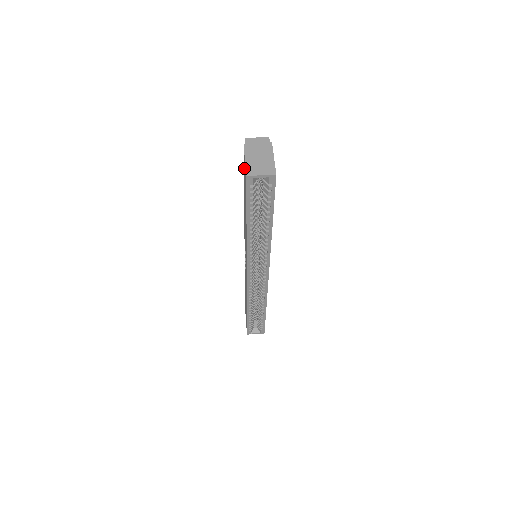
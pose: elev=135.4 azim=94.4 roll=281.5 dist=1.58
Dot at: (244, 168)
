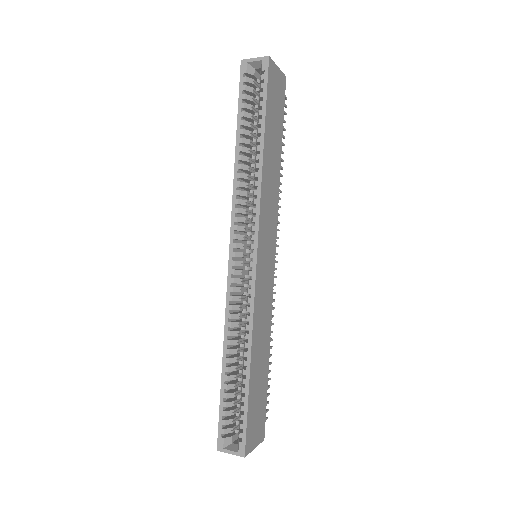
Dot at: occluded
